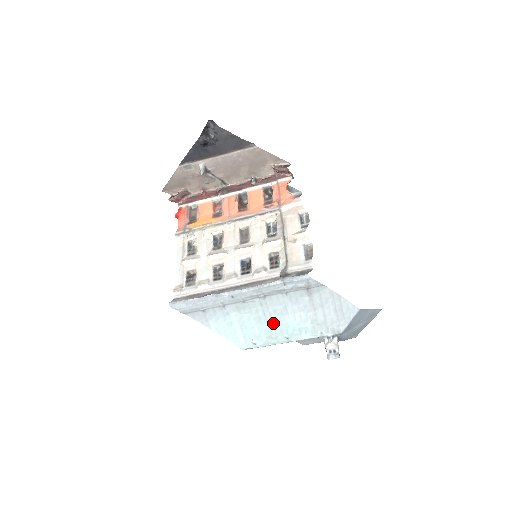
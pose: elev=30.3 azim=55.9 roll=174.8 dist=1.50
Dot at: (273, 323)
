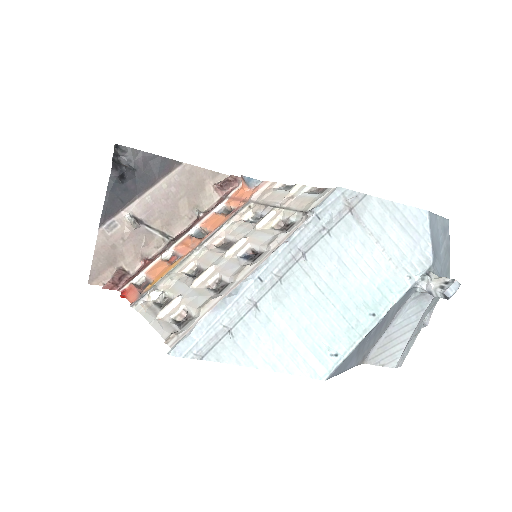
Dot at: (339, 299)
